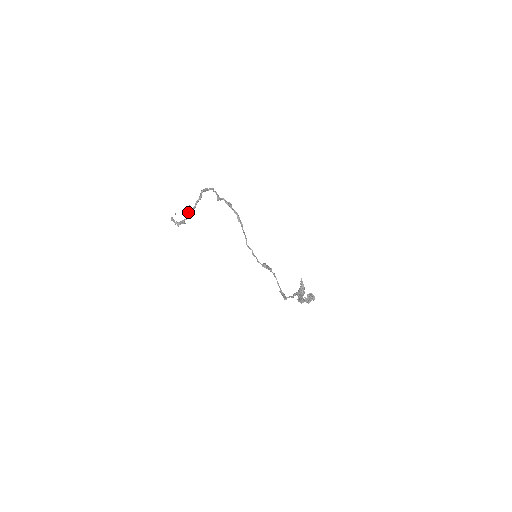
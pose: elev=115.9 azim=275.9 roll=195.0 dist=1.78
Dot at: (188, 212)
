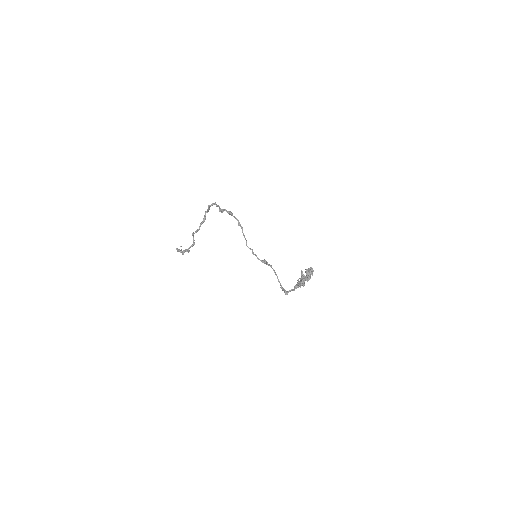
Dot at: (193, 238)
